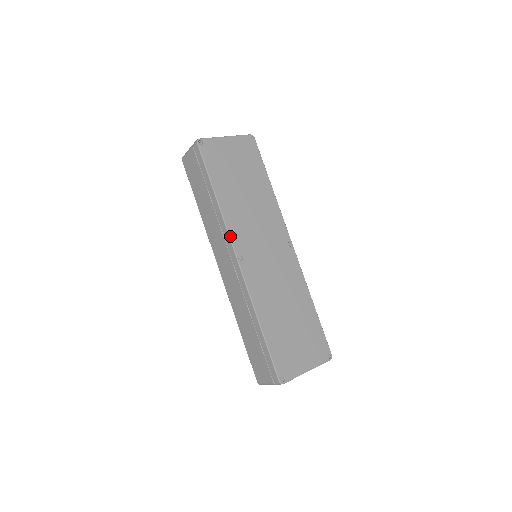
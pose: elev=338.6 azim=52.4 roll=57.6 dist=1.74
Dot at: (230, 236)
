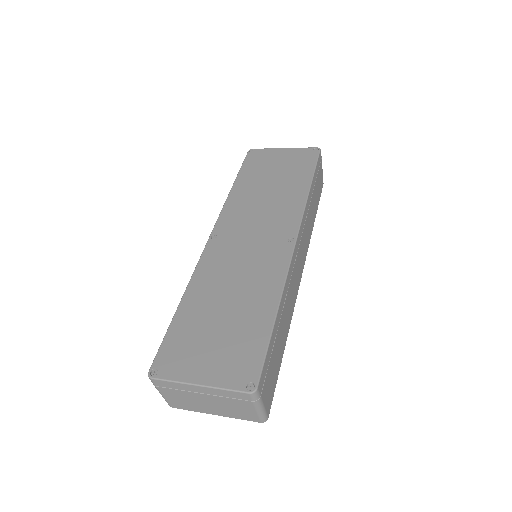
Dot at: (219, 217)
